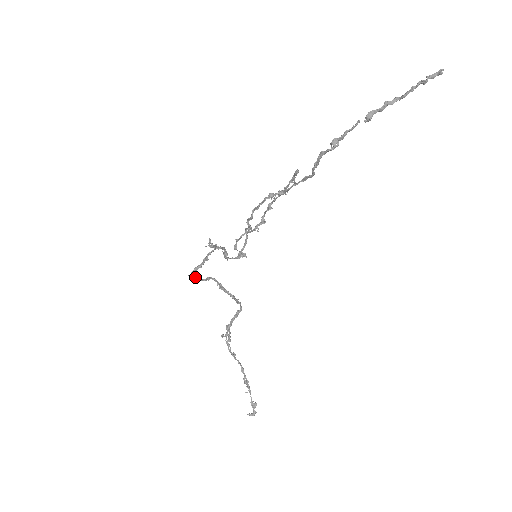
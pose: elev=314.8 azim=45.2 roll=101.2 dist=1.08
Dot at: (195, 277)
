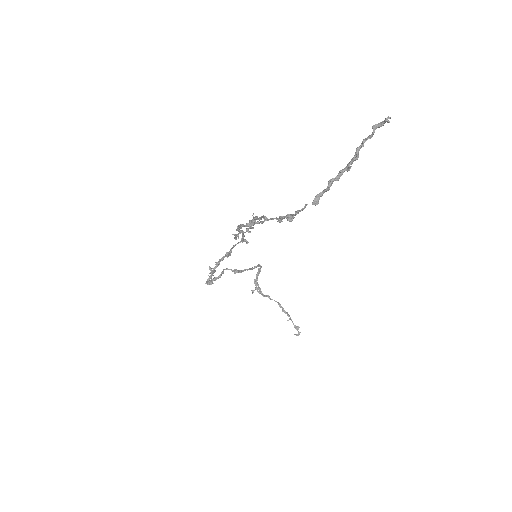
Dot at: (211, 281)
